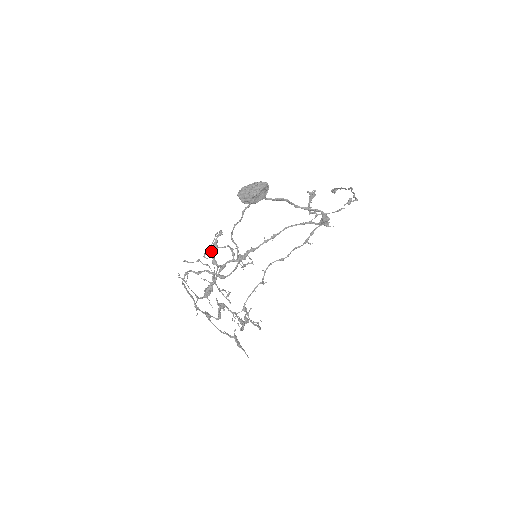
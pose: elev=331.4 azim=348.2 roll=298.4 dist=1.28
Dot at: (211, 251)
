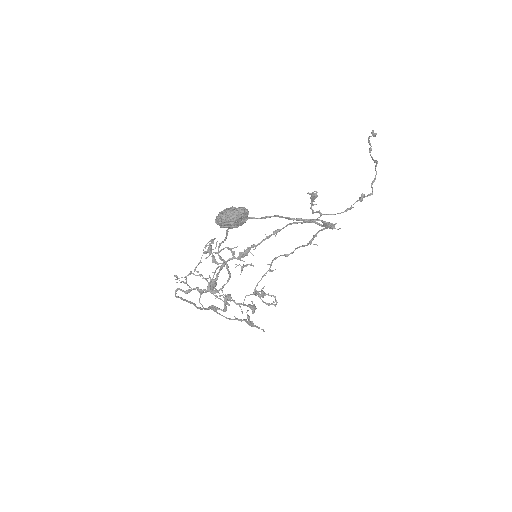
Dot at: (205, 258)
